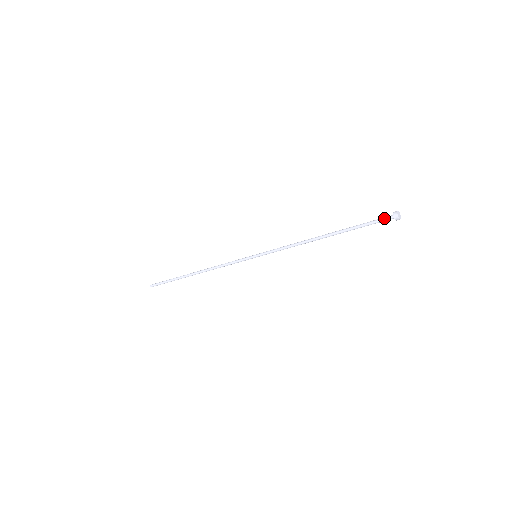
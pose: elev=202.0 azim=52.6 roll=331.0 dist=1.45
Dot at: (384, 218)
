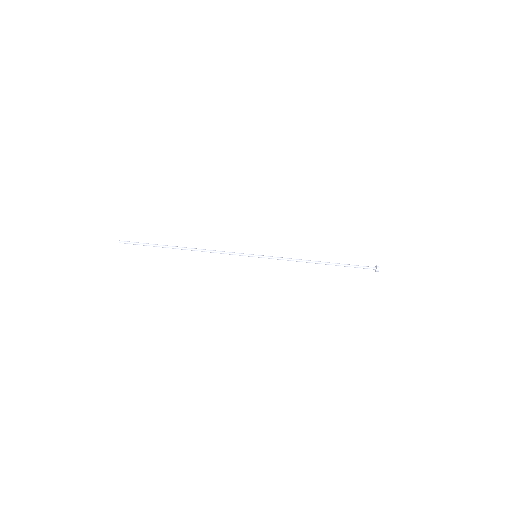
Dot at: (369, 267)
